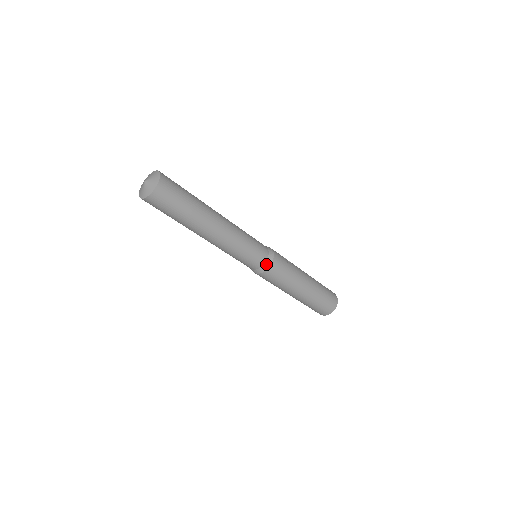
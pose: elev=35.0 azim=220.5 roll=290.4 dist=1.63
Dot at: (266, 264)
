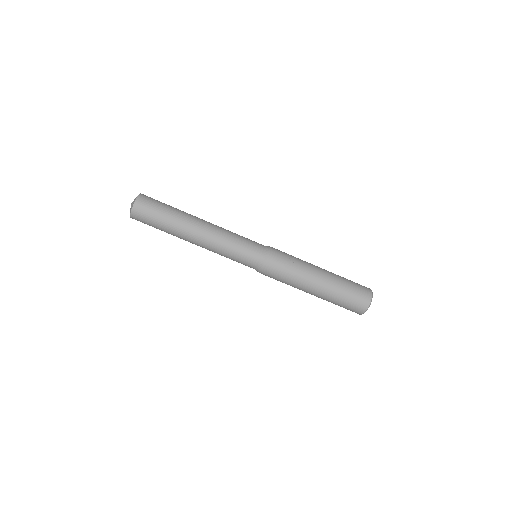
Dot at: (259, 265)
